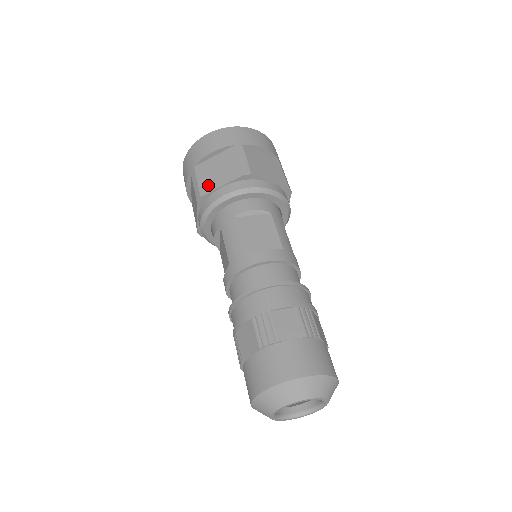
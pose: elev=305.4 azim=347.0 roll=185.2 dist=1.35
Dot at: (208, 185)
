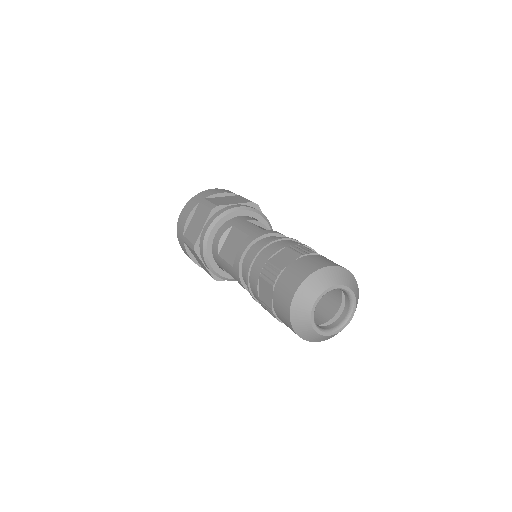
Dot at: (222, 203)
